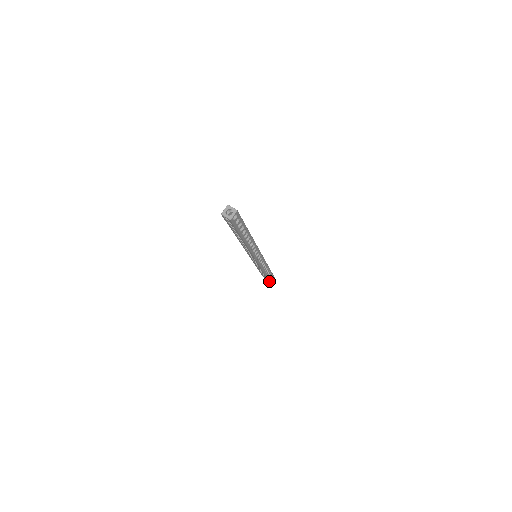
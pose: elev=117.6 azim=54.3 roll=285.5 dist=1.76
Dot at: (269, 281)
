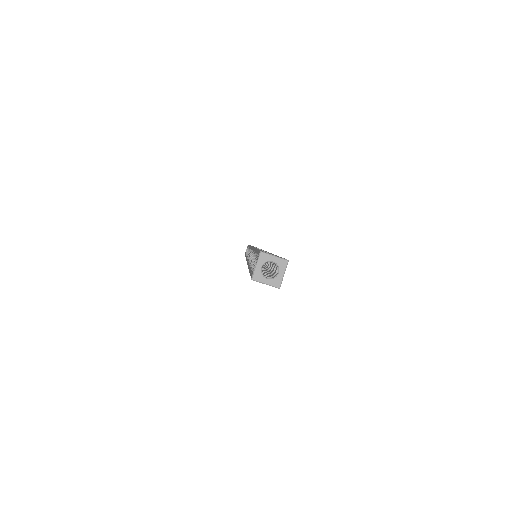
Dot at: occluded
